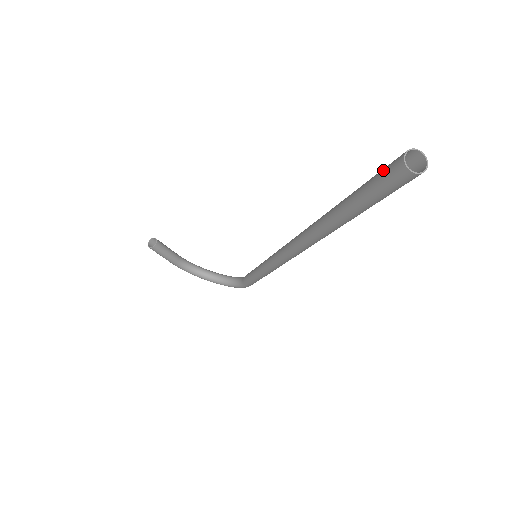
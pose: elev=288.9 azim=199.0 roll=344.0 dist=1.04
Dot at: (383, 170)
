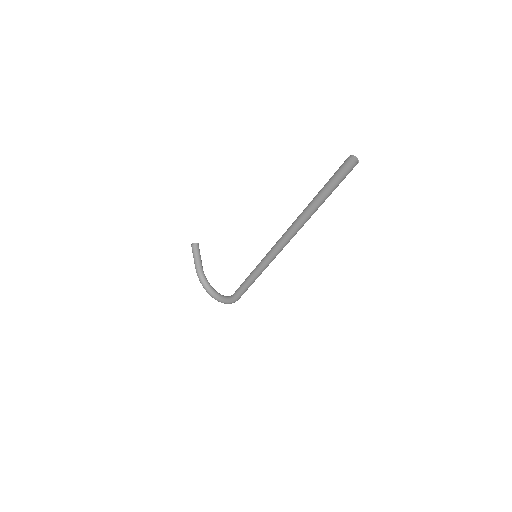
Dot at: (341, 166)
